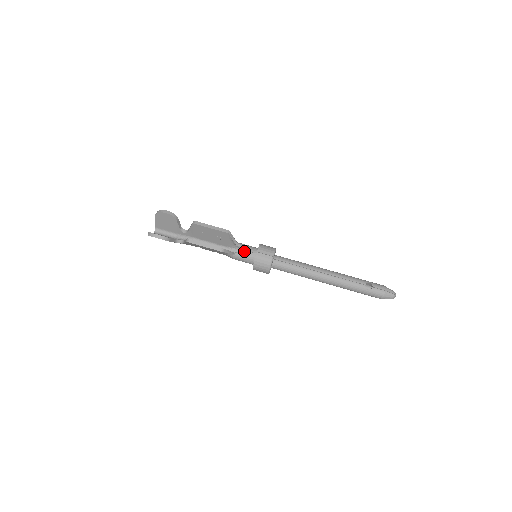
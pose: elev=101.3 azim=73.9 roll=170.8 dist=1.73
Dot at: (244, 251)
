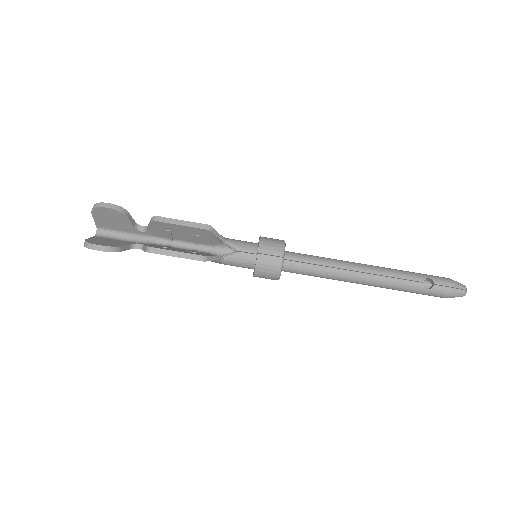
Dot at: (237, 253)
